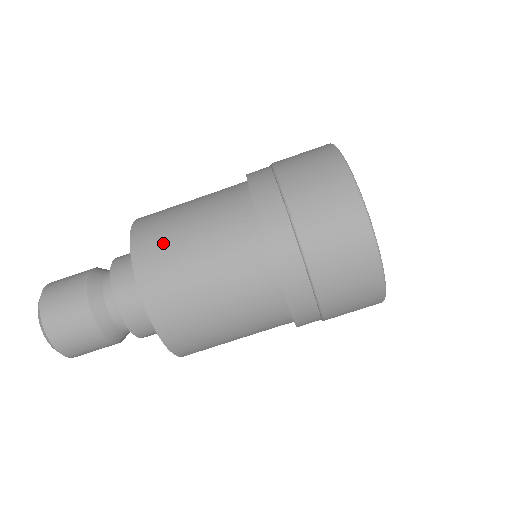
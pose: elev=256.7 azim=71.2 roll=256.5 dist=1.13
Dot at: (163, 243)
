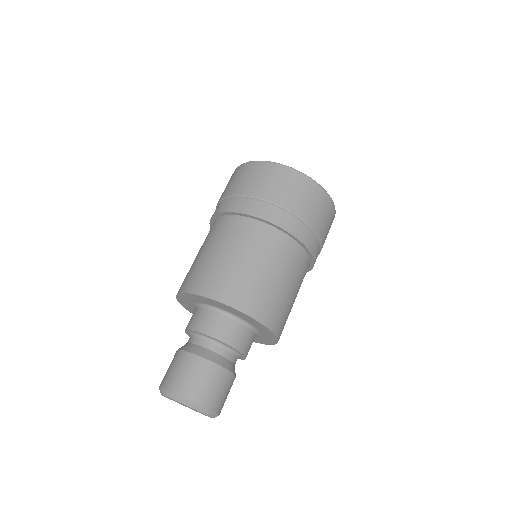
Dot at: (201, 271)
